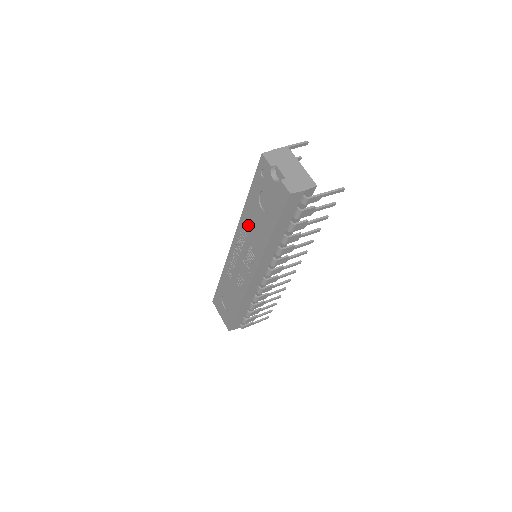
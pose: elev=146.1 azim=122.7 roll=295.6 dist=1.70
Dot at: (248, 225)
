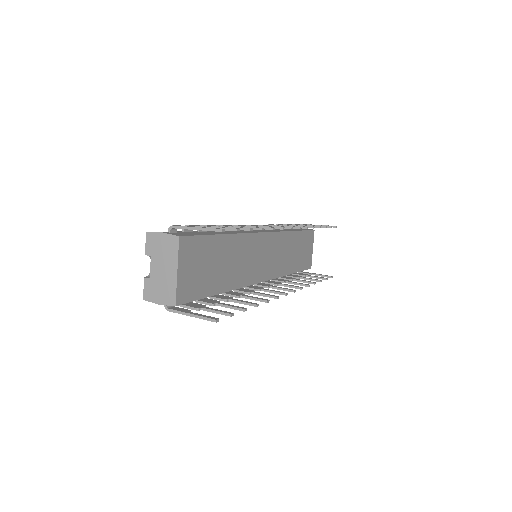
Dot at: occluded
